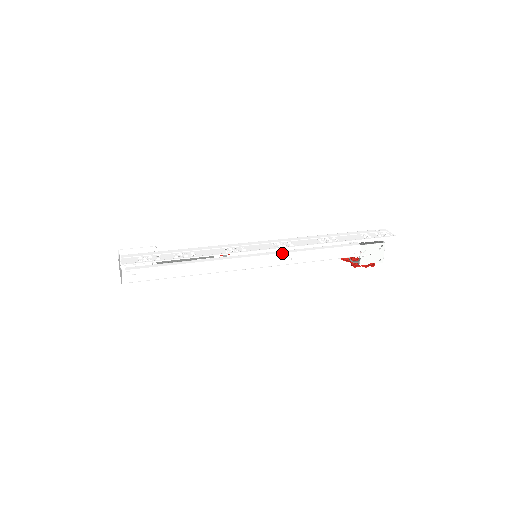
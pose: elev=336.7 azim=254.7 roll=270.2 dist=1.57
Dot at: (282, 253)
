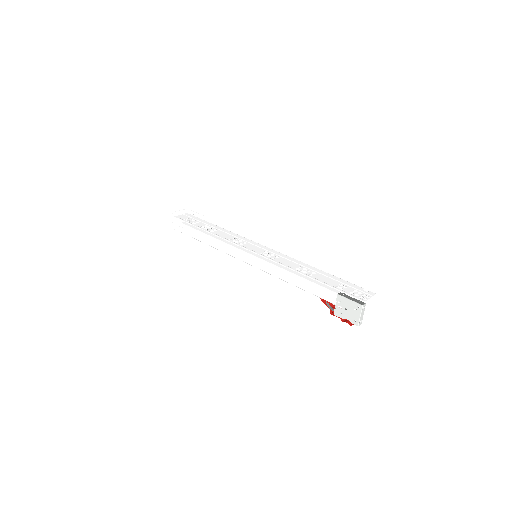
Dot at: (271, 263)
